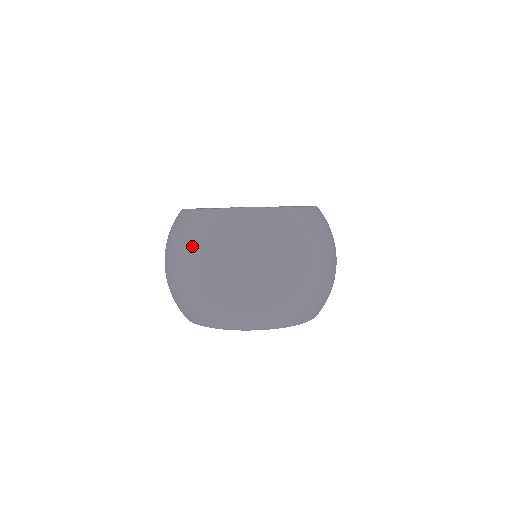
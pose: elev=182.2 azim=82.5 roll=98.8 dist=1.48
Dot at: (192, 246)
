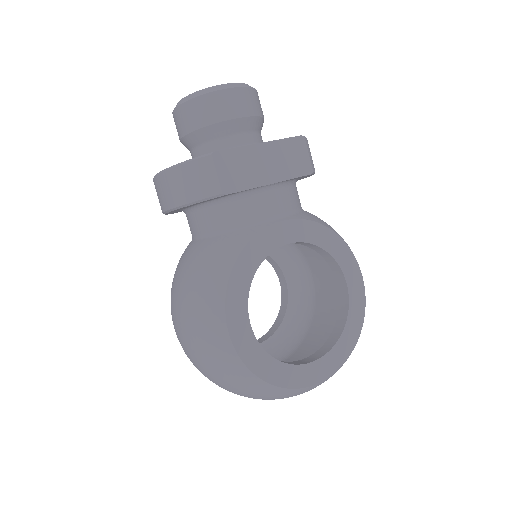
Dot at: occluded
